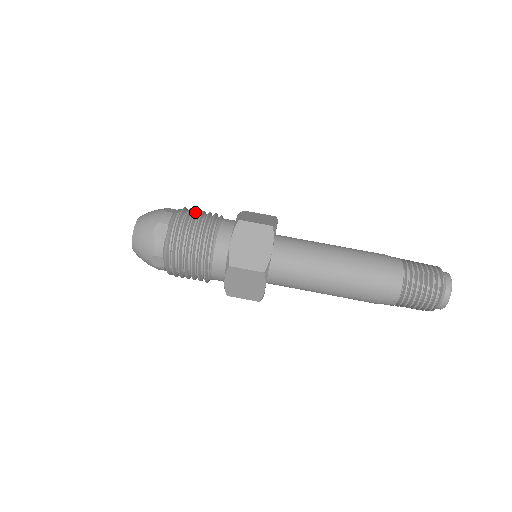
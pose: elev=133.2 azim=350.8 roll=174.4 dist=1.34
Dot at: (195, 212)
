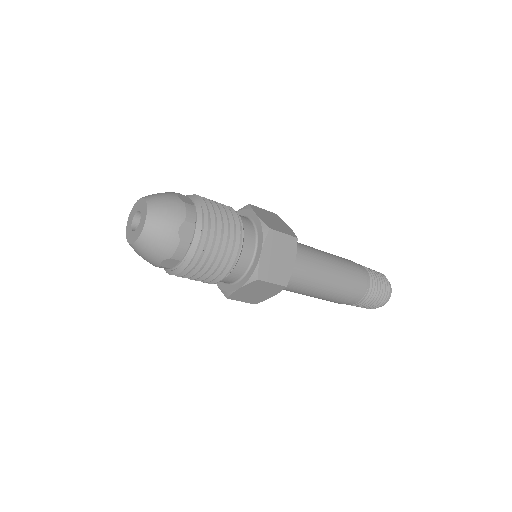
Dot at: occluded
